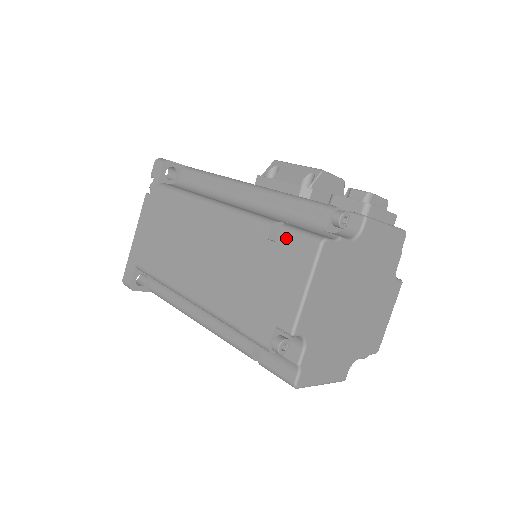
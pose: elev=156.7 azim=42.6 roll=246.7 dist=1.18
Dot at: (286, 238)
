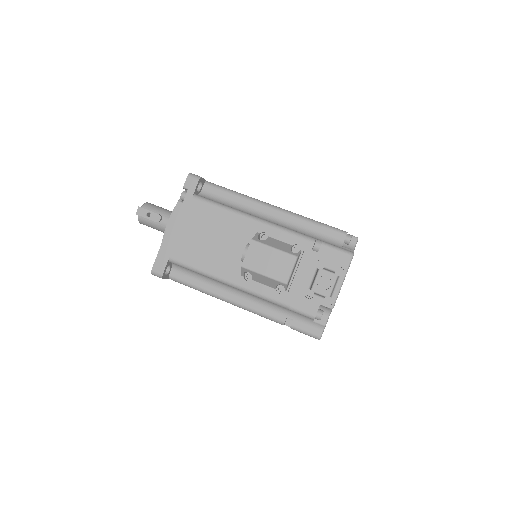
Dot at: occluded
